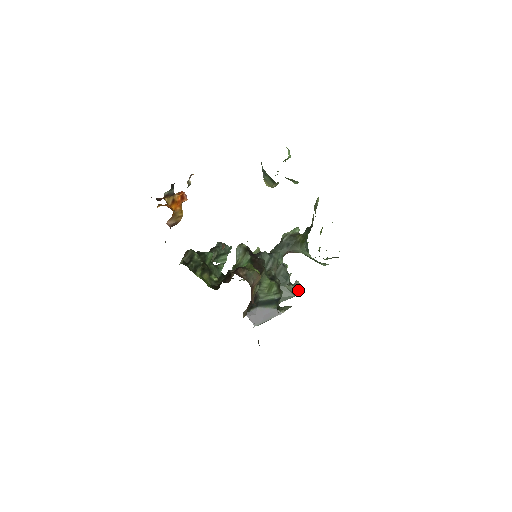
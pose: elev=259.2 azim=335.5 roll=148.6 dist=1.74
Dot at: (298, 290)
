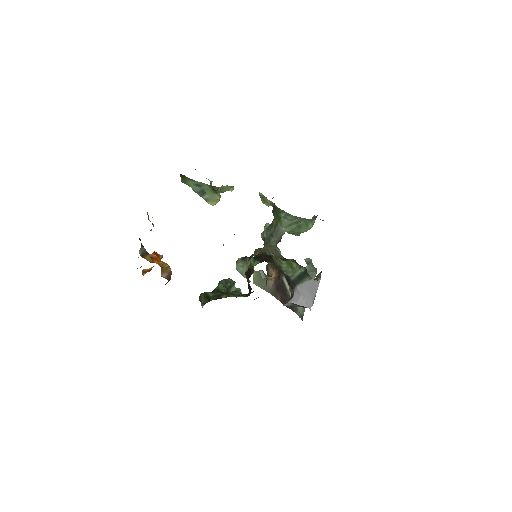
Dot at: occluded
